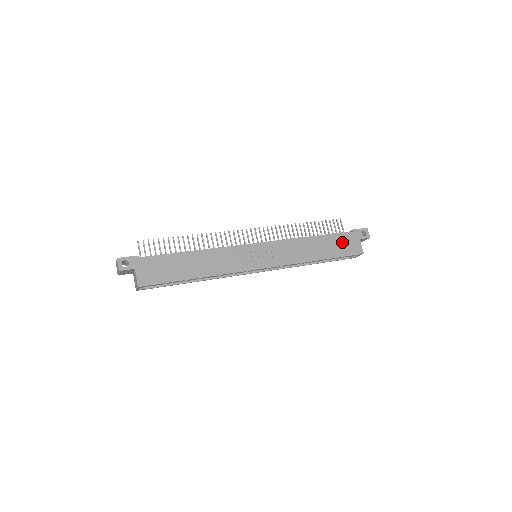
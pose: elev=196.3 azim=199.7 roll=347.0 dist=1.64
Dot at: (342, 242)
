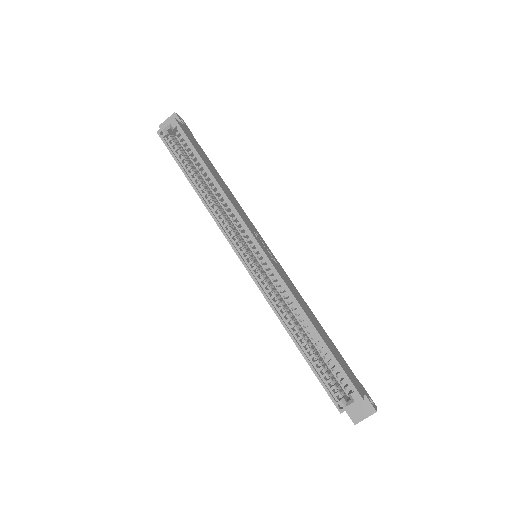
Dot at: (344, 364)
